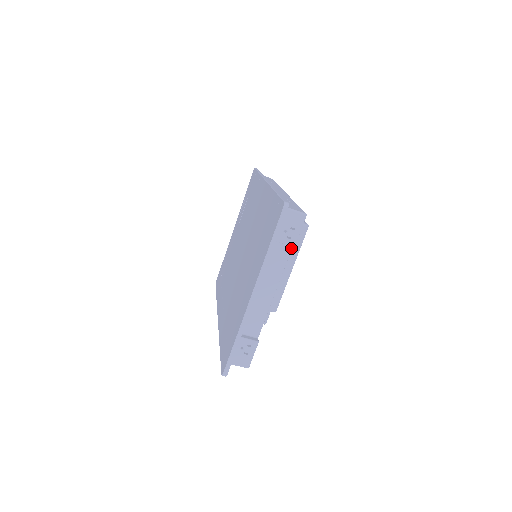
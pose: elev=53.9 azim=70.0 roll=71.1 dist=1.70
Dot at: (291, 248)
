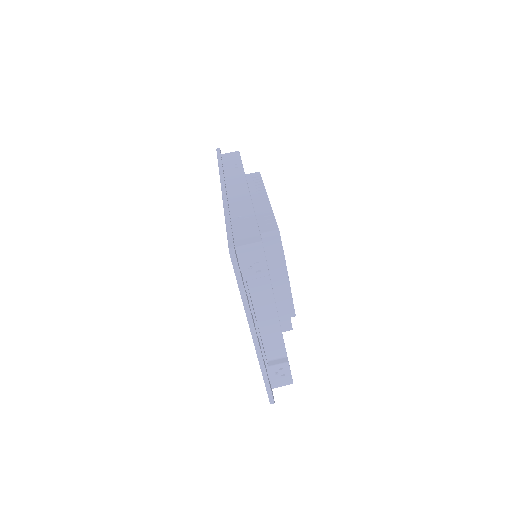
Dot at: occluded
